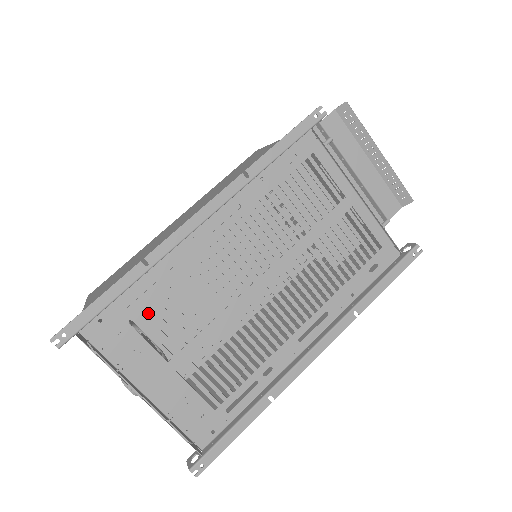
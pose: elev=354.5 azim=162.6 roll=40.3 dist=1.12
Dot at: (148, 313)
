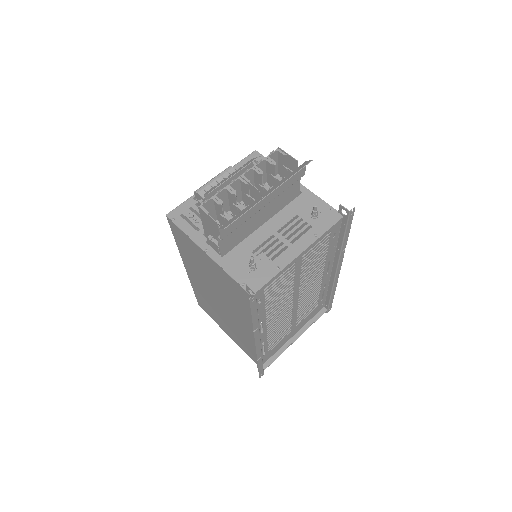
Dot at: occluded
